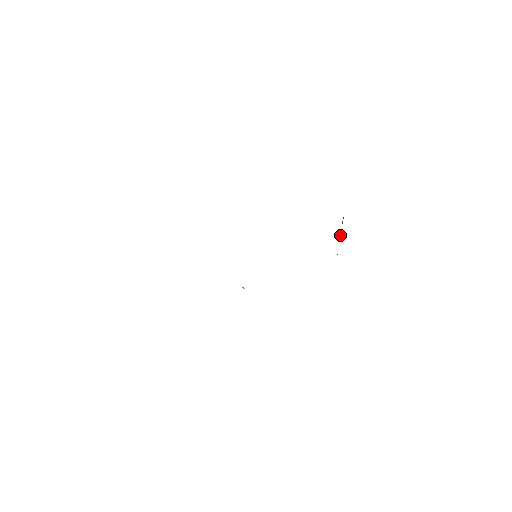
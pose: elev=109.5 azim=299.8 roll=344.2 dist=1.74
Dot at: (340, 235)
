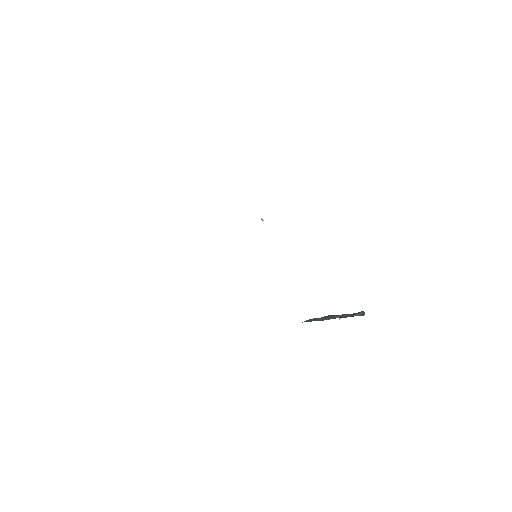
Dot at: (343, 317)
